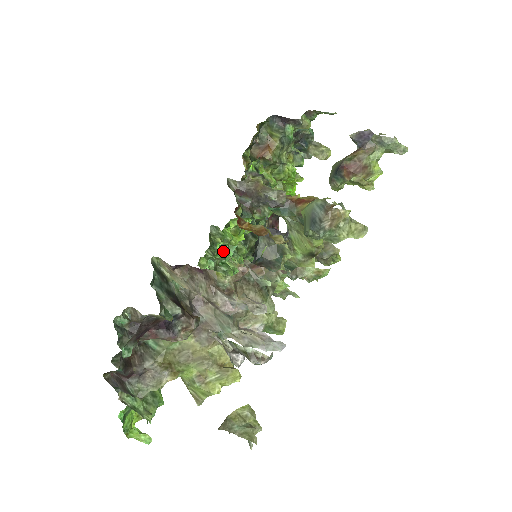
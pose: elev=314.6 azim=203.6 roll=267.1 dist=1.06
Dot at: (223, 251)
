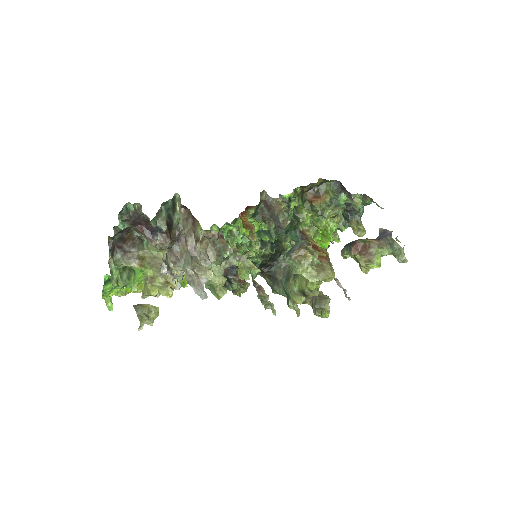
Dot at: (226, 227)
